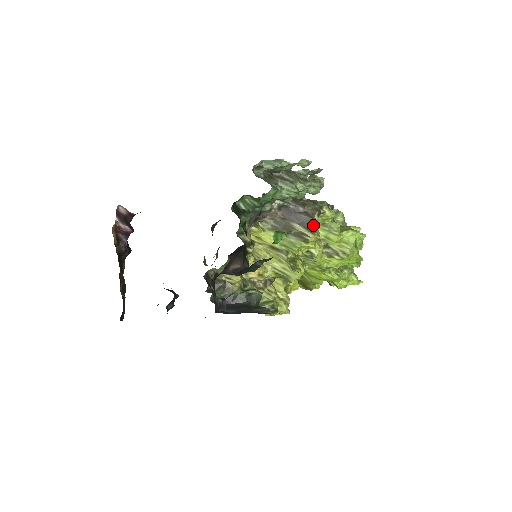
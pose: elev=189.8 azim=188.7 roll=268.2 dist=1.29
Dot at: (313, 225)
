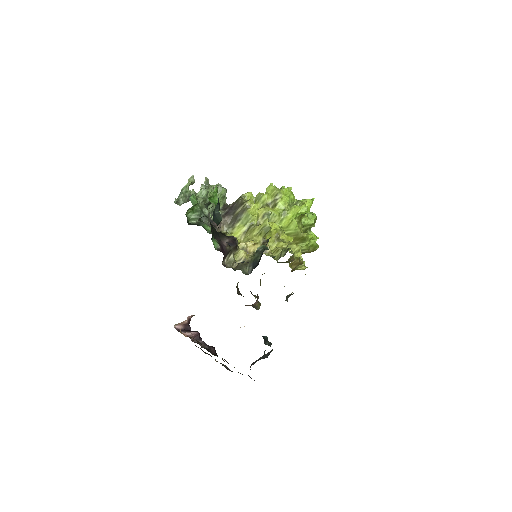
Dot at: (242, 201)
